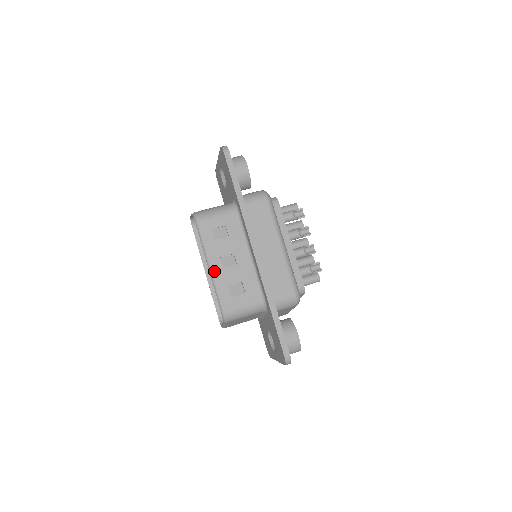
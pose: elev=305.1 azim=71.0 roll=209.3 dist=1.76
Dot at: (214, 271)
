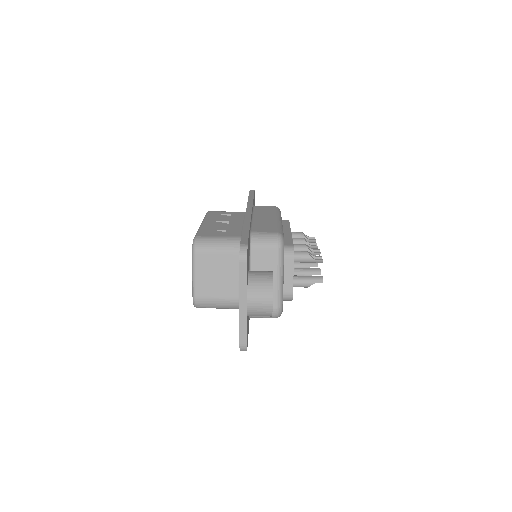
Dot at: (204, 224)
